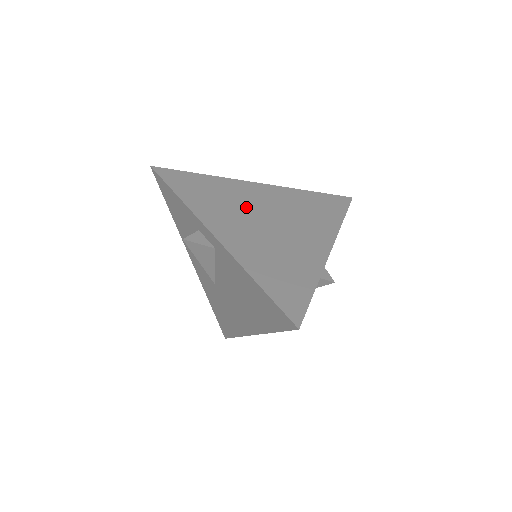
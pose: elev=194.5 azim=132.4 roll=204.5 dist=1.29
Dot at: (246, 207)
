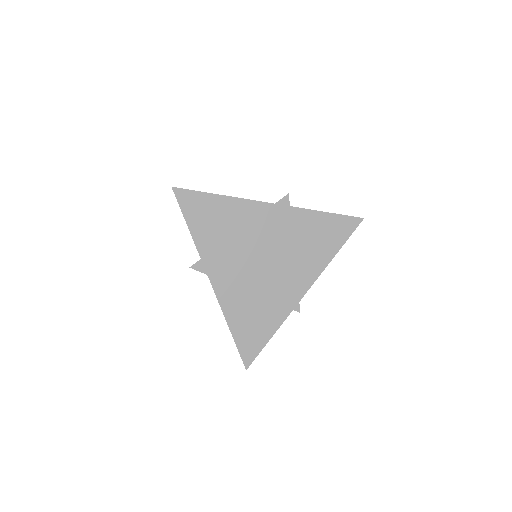
Dot at: (248, 242)
